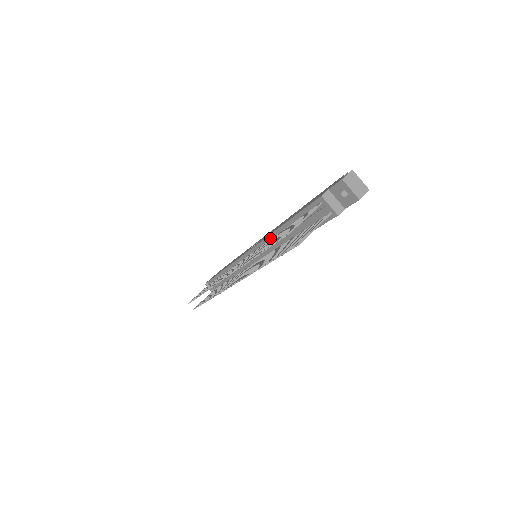
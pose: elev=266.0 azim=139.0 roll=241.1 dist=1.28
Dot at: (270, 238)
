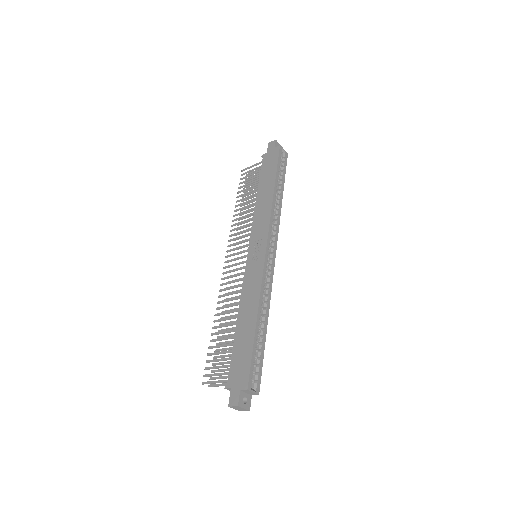
Dot at: (242, 298)
